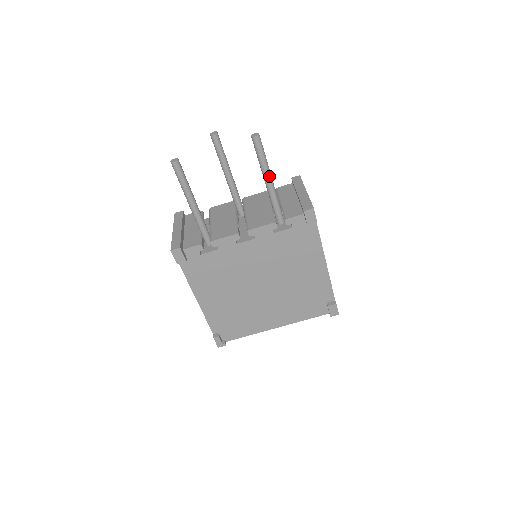
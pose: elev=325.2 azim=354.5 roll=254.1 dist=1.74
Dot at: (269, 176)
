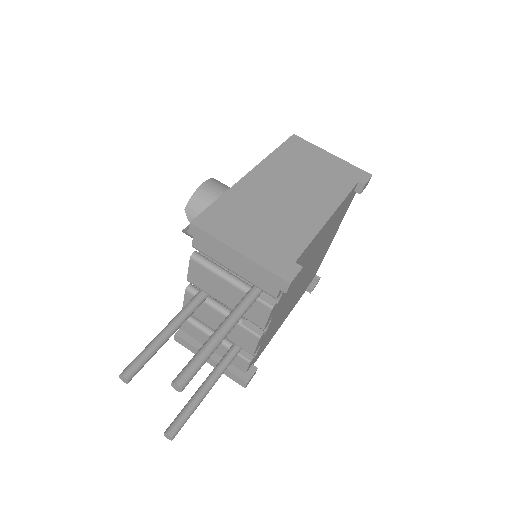
Dot at: (223, 338)
